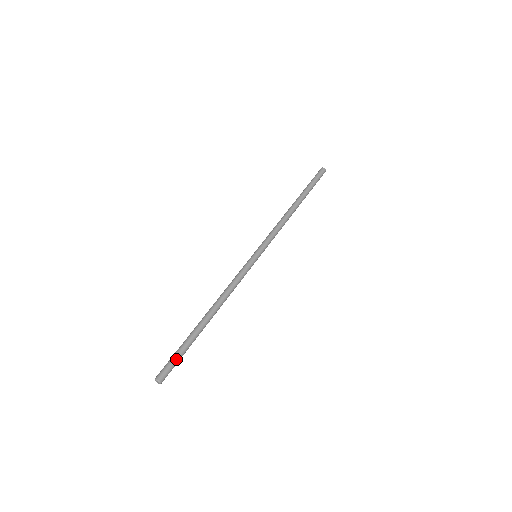
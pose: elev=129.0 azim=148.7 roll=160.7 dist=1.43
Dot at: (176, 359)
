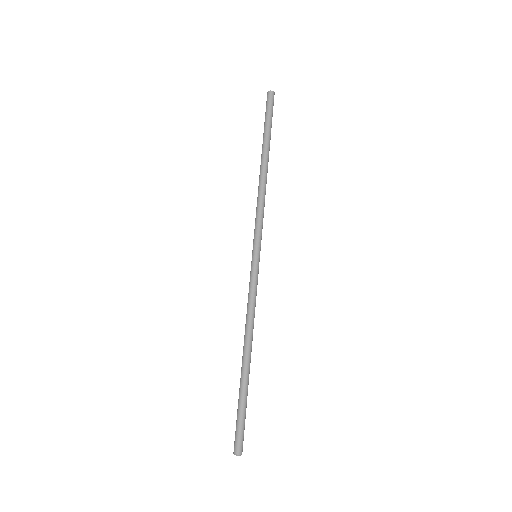
Dot at: (239, 423)
